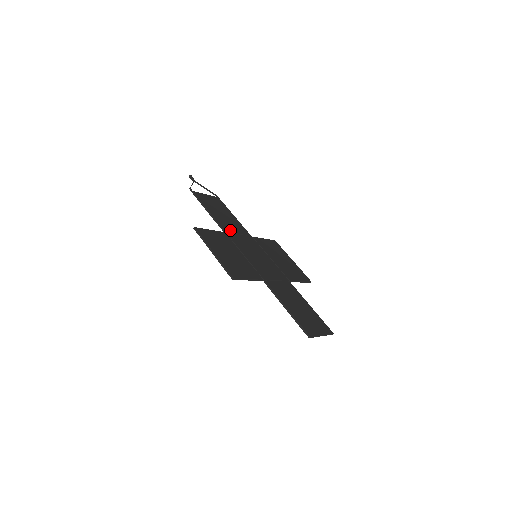
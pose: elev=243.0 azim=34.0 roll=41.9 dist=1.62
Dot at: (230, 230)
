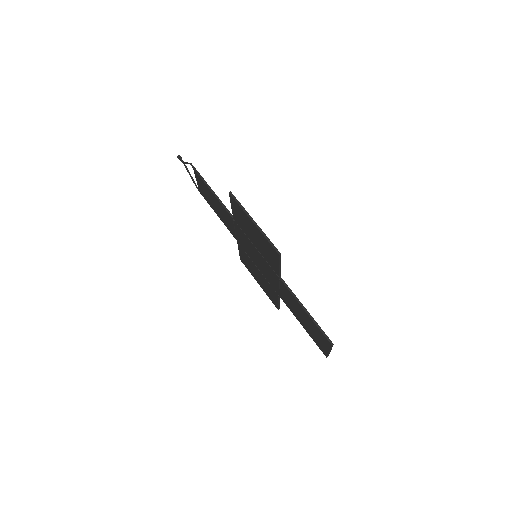
Dot at: occluded
